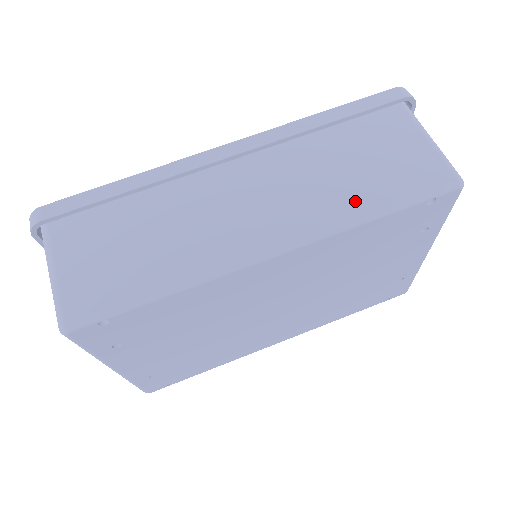
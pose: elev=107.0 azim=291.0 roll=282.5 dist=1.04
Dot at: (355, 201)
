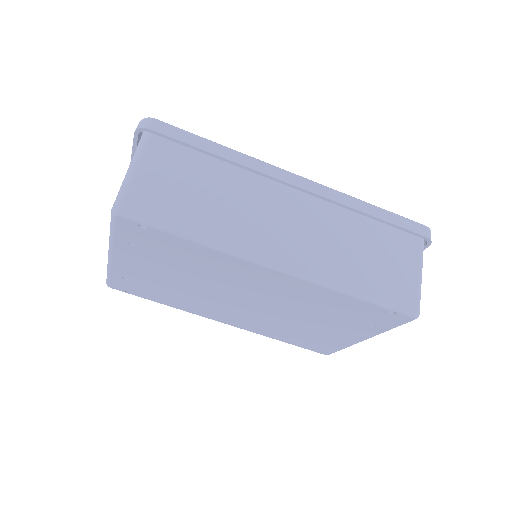
Dot at: (349, 276)
